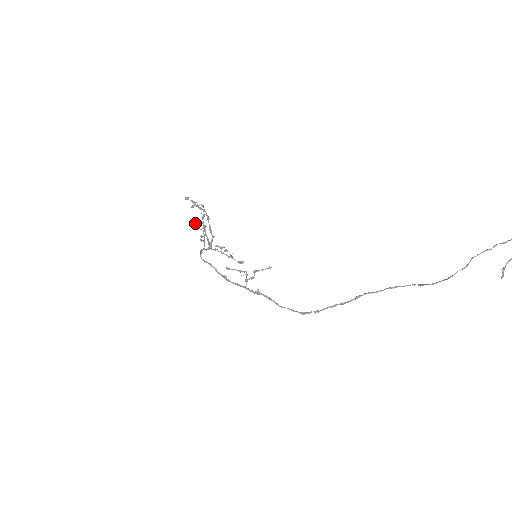
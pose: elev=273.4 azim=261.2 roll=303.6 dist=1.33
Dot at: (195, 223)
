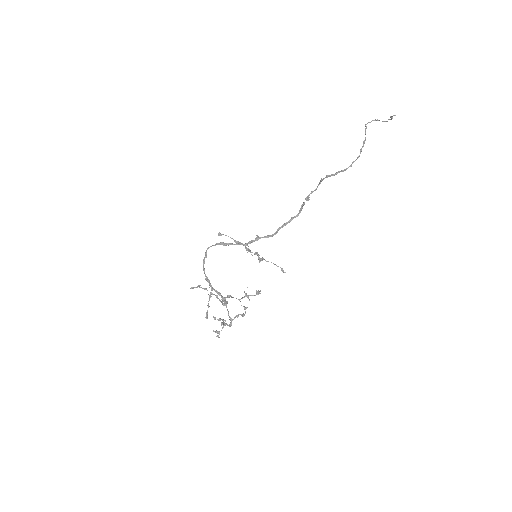
Dot at: (217, 336)
